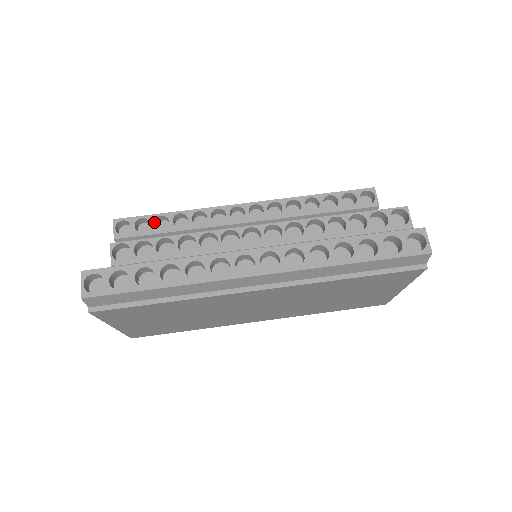
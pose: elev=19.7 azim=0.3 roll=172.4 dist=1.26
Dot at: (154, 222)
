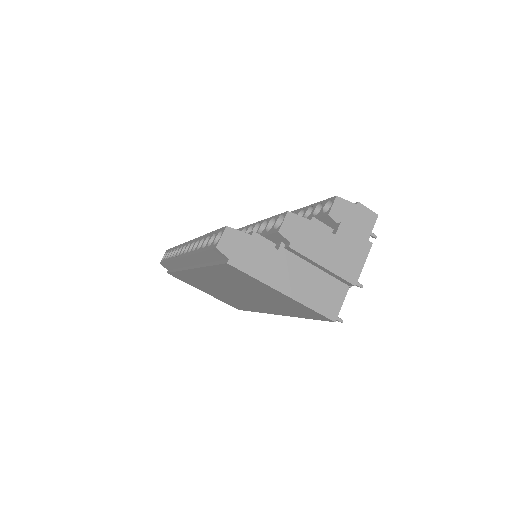
Dot at: occluded
